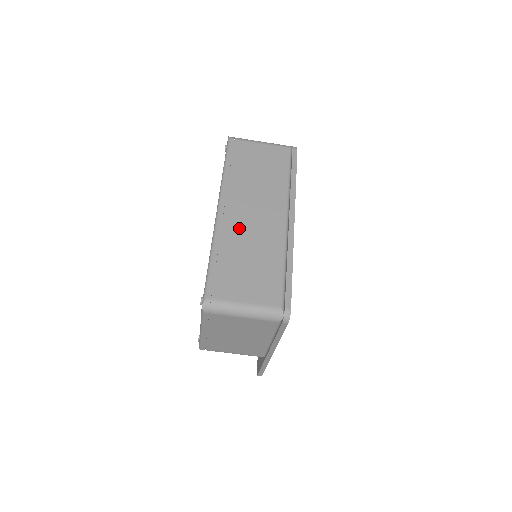
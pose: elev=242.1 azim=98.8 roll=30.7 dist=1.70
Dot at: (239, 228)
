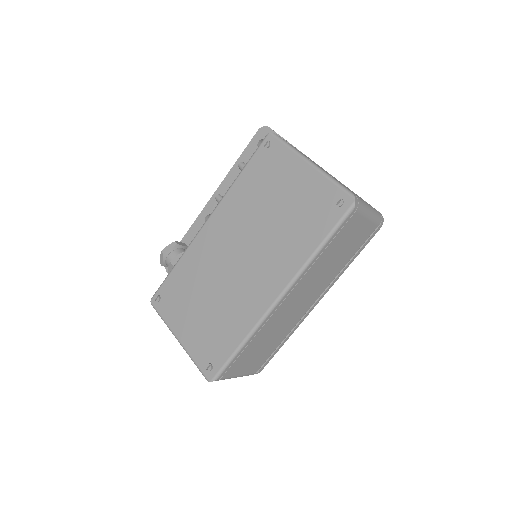
Dot at: (280, 317)
